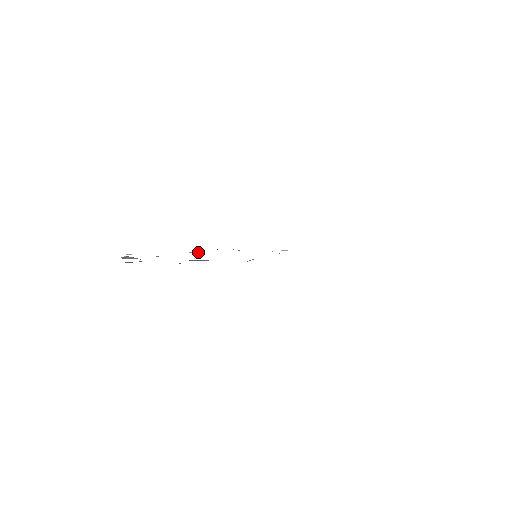
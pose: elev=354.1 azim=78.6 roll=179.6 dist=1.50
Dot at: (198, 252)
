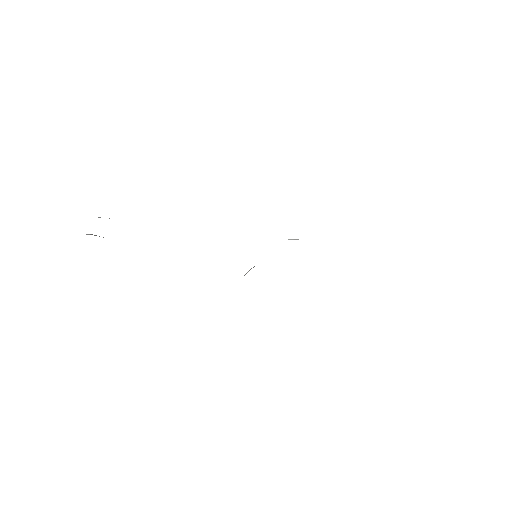
Dot at: occluded
